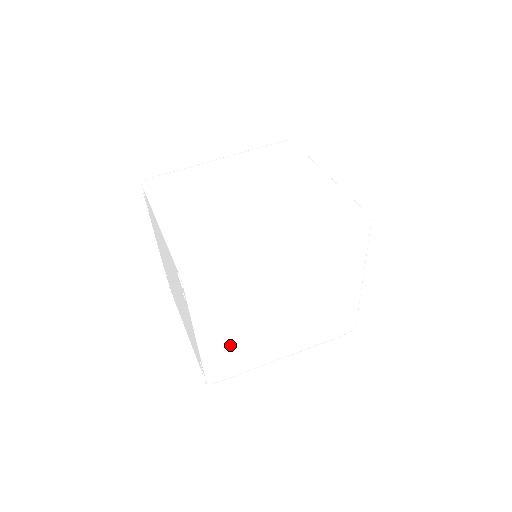
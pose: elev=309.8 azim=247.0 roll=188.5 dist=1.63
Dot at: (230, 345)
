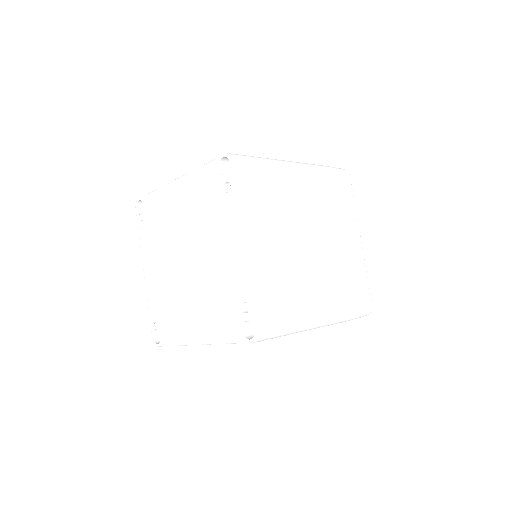
Dot at: (274, 268)
